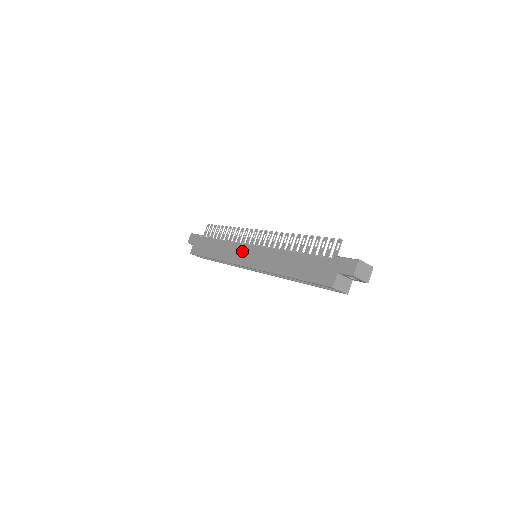
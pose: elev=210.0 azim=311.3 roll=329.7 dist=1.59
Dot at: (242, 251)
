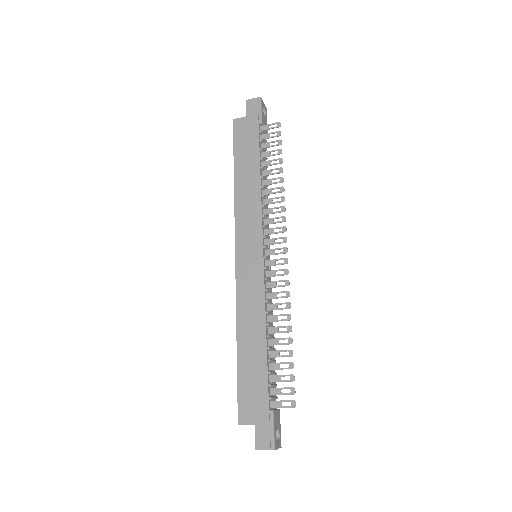
Dot at: (253, 235)
